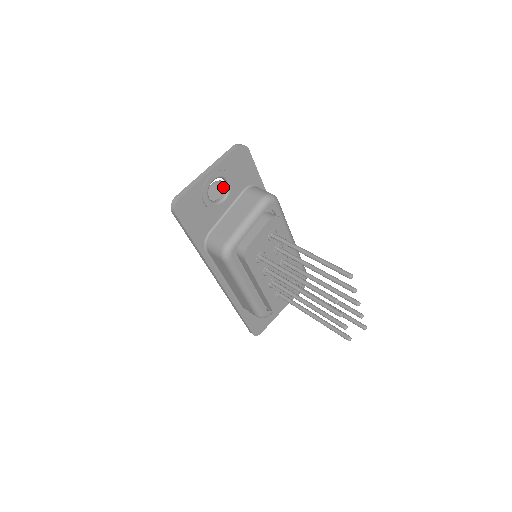
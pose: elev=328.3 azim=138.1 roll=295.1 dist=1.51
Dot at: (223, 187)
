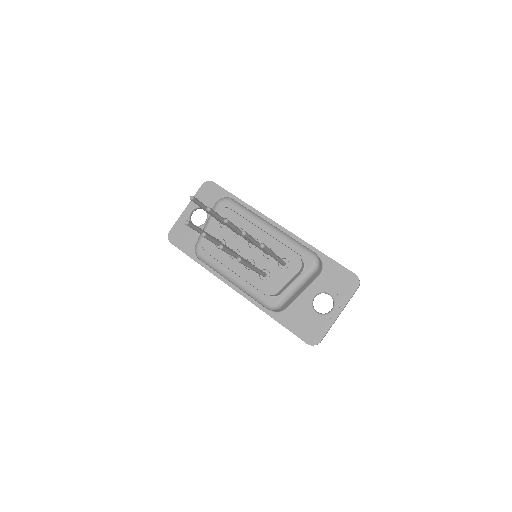
Dot at: occluded
